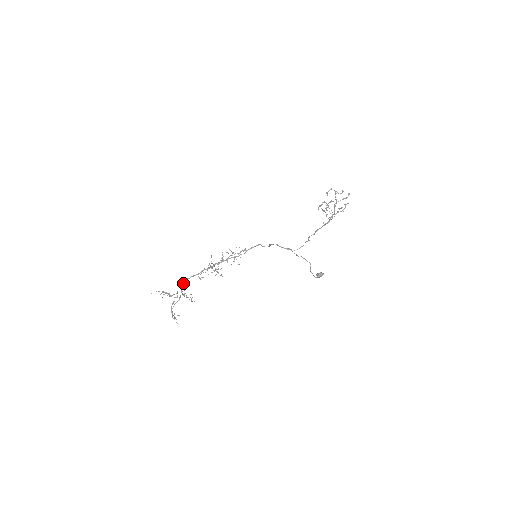
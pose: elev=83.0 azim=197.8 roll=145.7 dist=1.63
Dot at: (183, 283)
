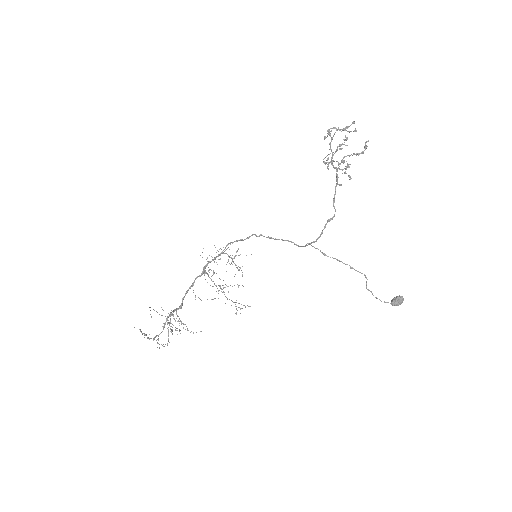
Dot at: (181, 305)
